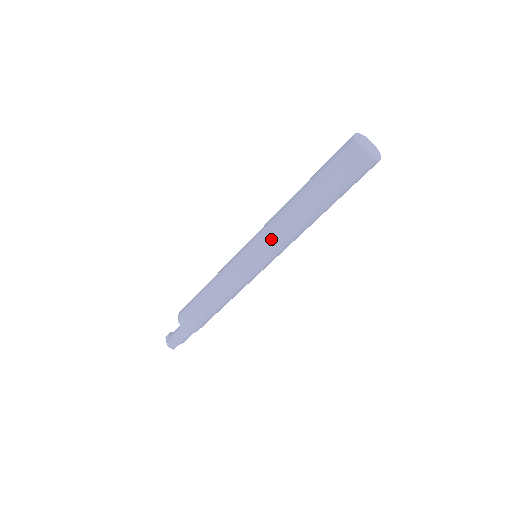
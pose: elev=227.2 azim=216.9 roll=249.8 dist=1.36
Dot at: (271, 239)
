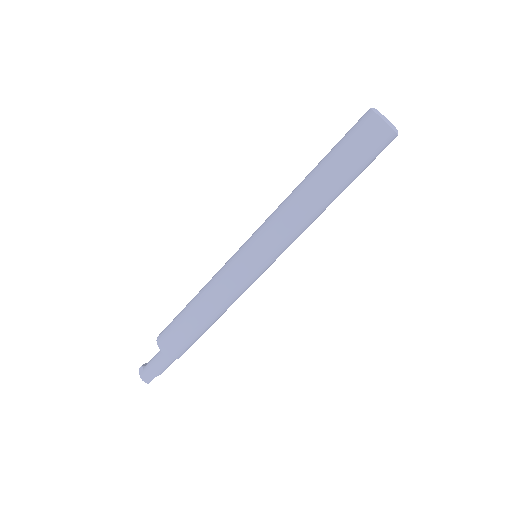
Dot at: (277, 229)
